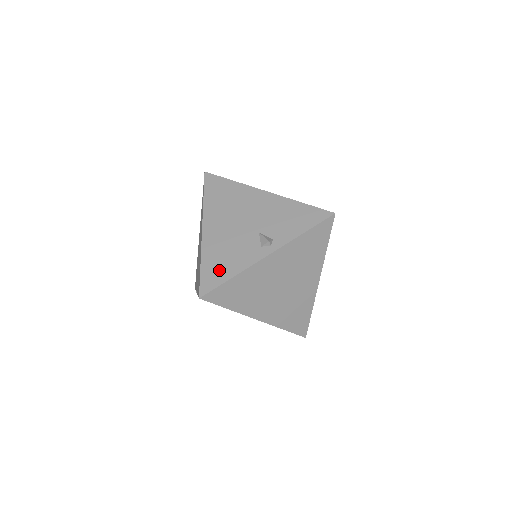
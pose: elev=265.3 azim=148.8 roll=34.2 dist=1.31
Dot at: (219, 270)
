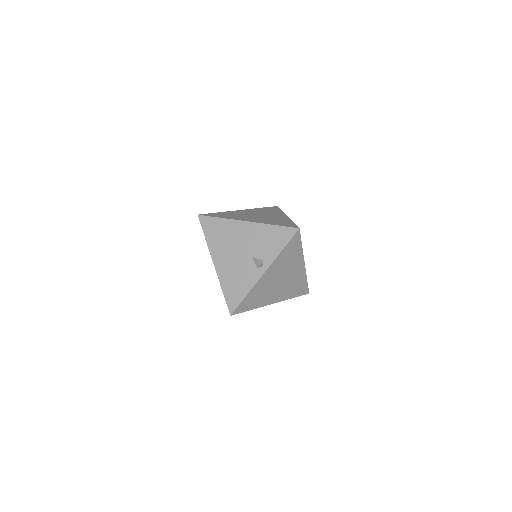
Dot at: (236, 293)
